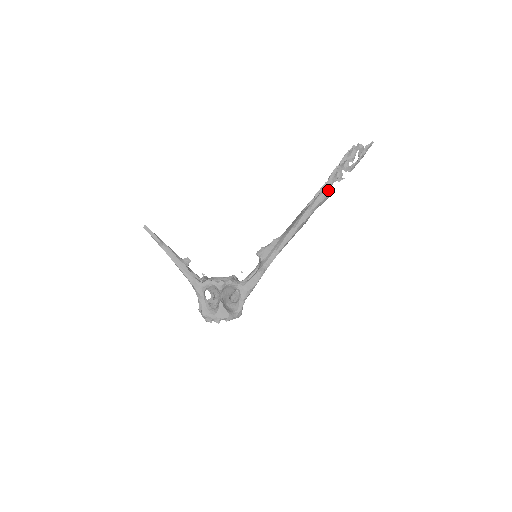
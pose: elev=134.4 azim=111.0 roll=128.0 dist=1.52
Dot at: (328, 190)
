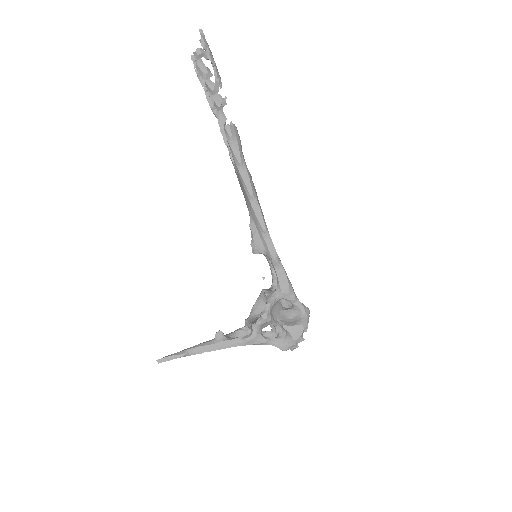
Dot at: (229, 128)
